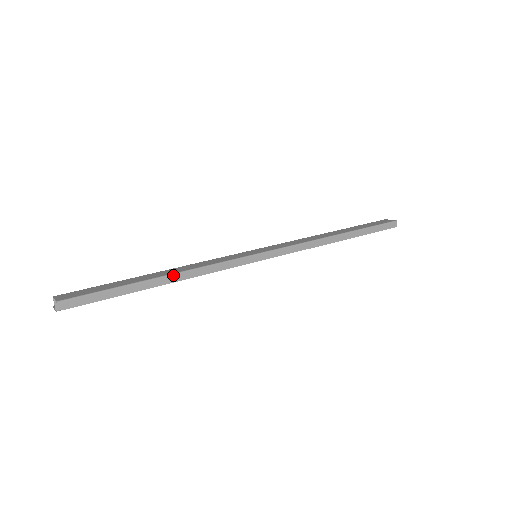
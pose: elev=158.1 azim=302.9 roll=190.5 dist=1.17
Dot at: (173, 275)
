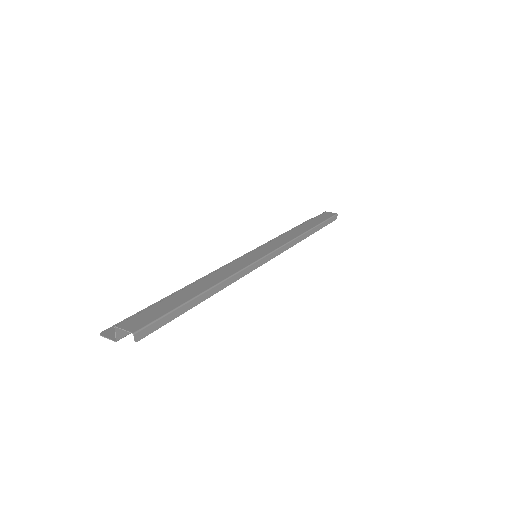
Dot at: (215, 287)
